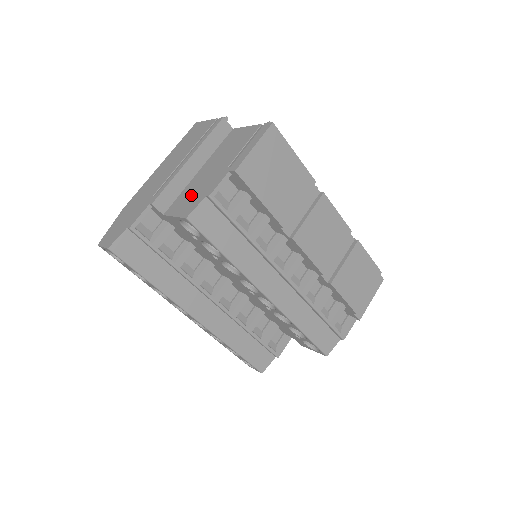
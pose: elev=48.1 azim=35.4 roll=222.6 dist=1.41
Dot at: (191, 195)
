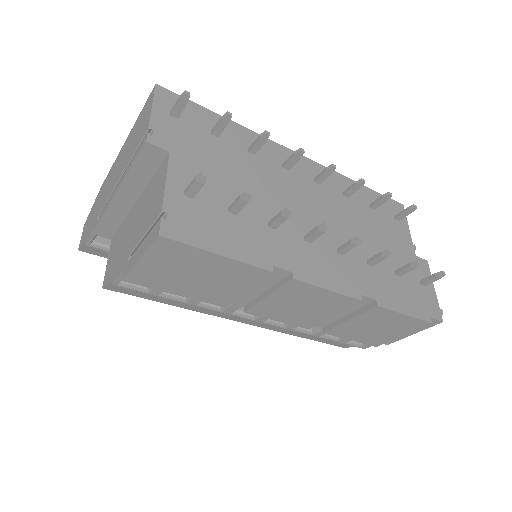
Dot at: (117, 249)
